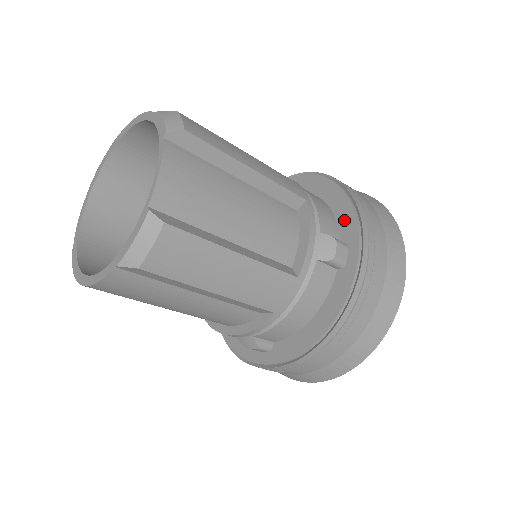
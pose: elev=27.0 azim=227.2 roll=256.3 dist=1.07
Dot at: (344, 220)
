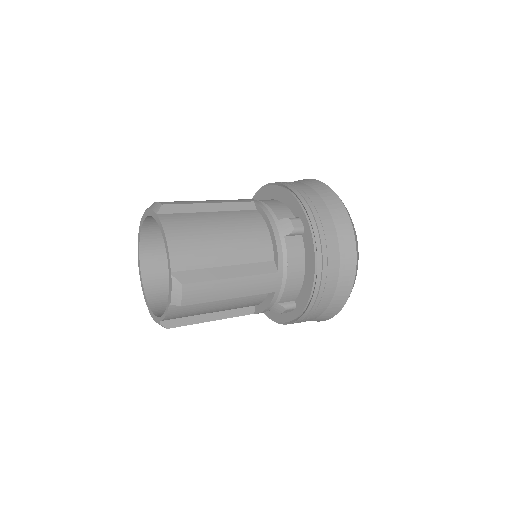
Dot at: (303, 296)
